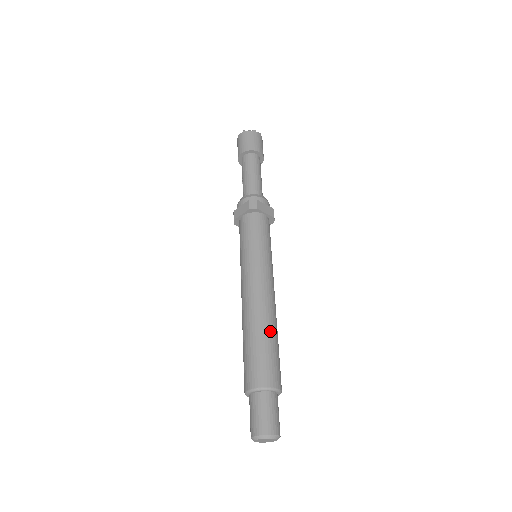
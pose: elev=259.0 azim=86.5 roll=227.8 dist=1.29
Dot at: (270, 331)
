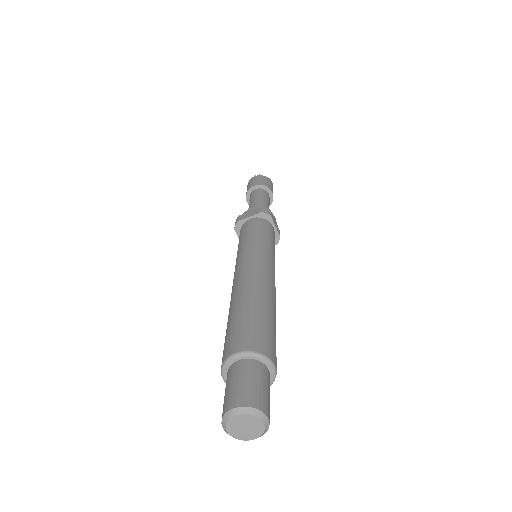
Dot at: (272, 308)
